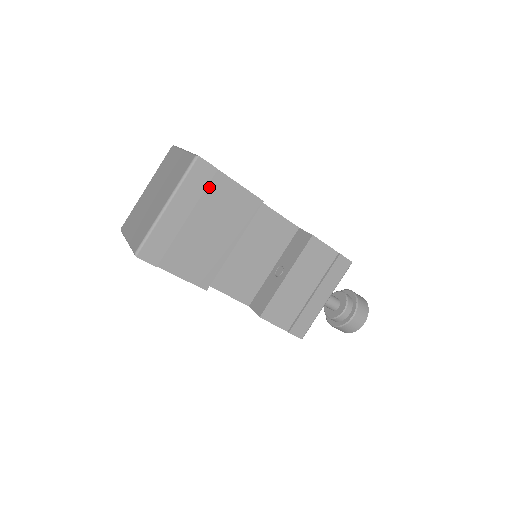
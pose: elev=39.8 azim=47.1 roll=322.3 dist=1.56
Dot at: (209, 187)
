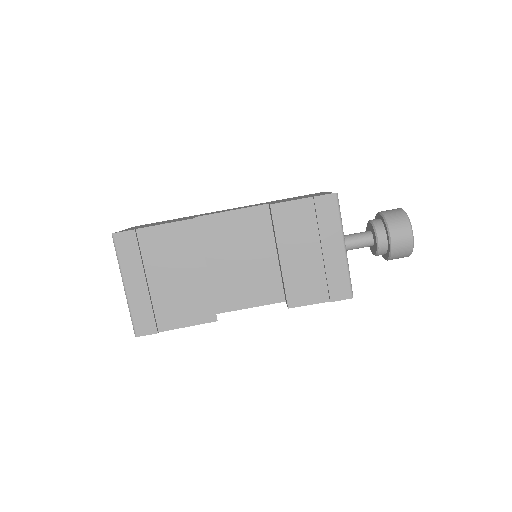
Dot at: (143, 247)
